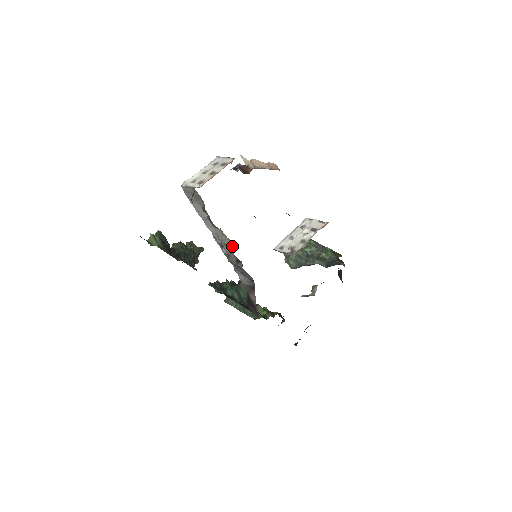
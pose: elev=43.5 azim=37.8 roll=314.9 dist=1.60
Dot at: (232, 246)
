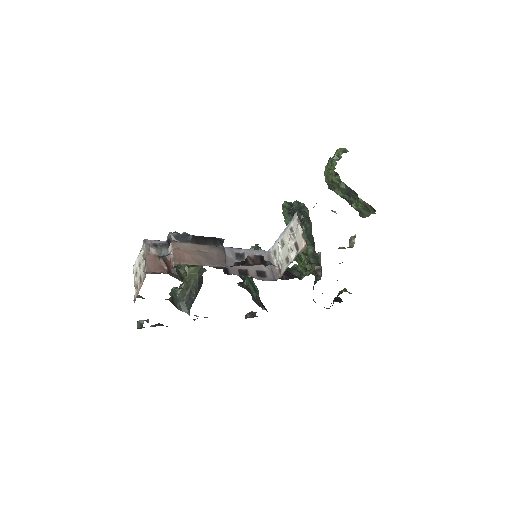
Dot at: occluded
